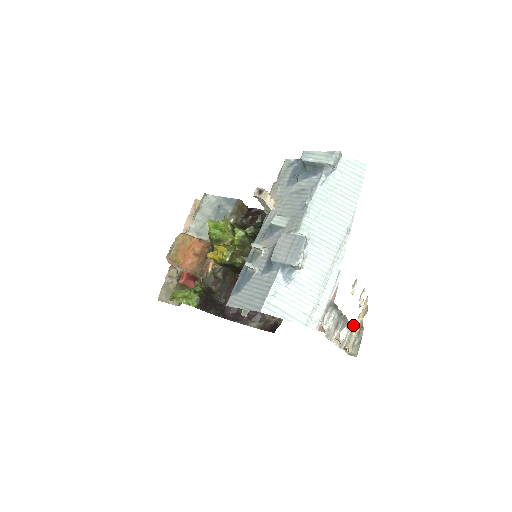
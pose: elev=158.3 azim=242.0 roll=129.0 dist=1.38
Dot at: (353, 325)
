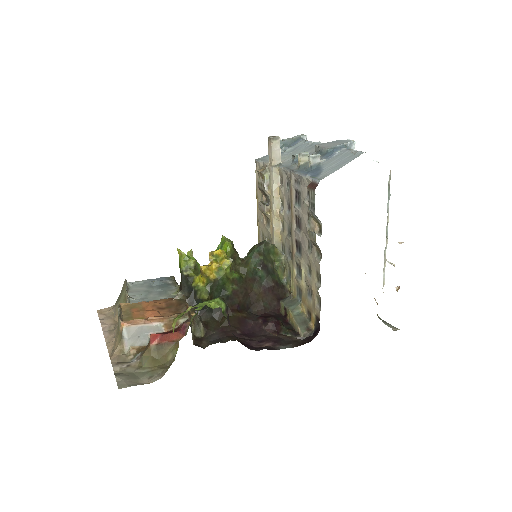
Dot at: (383, 272)
